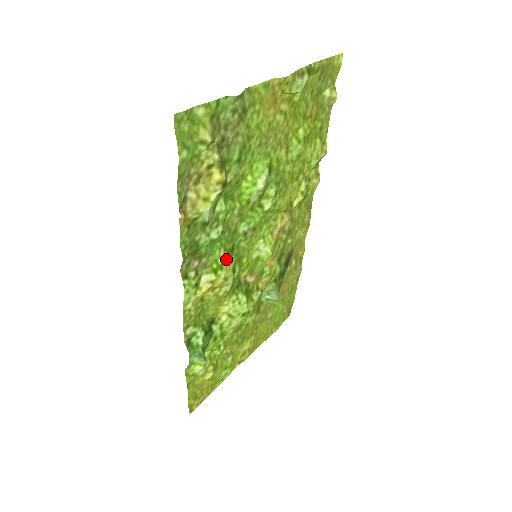
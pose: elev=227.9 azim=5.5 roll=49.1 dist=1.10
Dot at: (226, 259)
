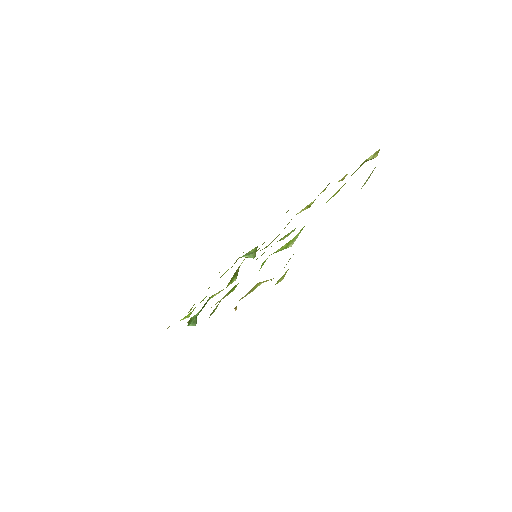
Dot at: occluded
